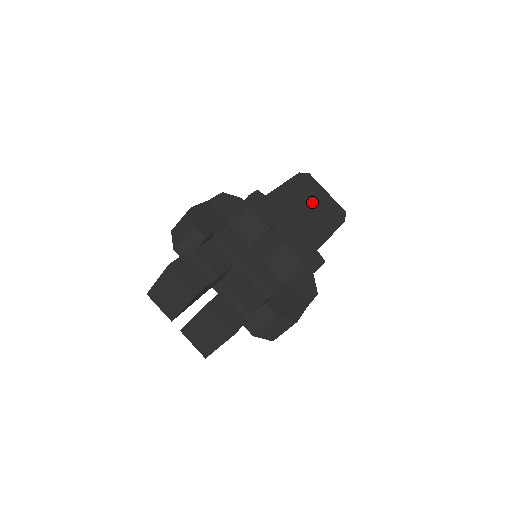
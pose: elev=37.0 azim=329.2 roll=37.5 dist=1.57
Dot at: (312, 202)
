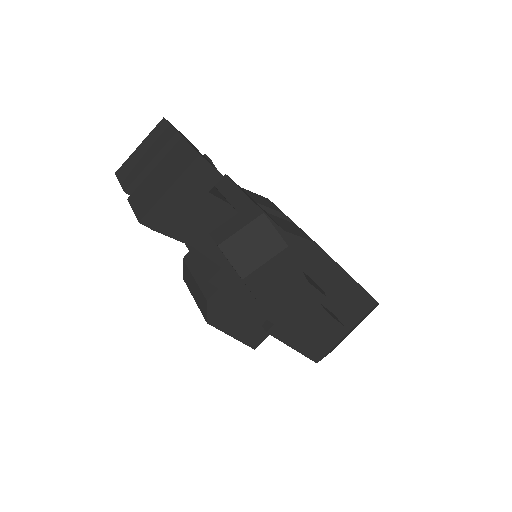
Dot at: occluded
